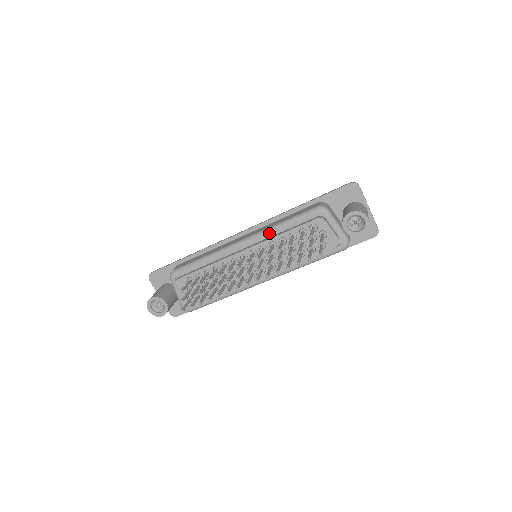
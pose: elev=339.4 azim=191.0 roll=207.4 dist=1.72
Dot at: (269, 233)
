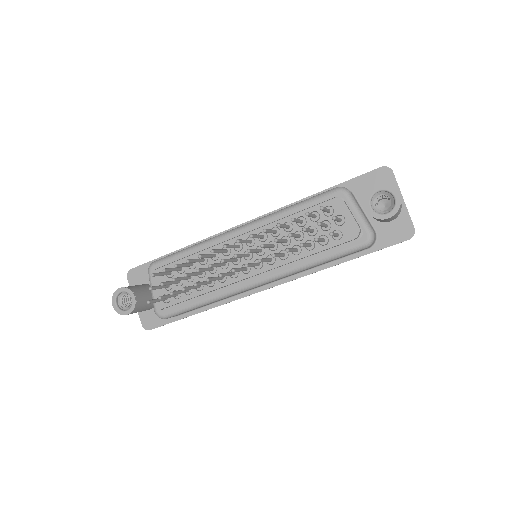
Dot at: (273, 218)
